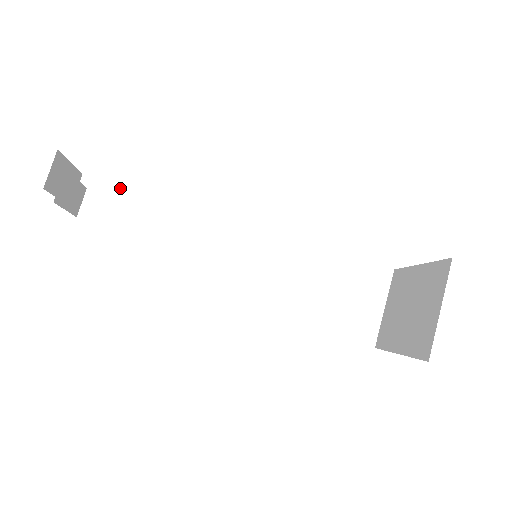
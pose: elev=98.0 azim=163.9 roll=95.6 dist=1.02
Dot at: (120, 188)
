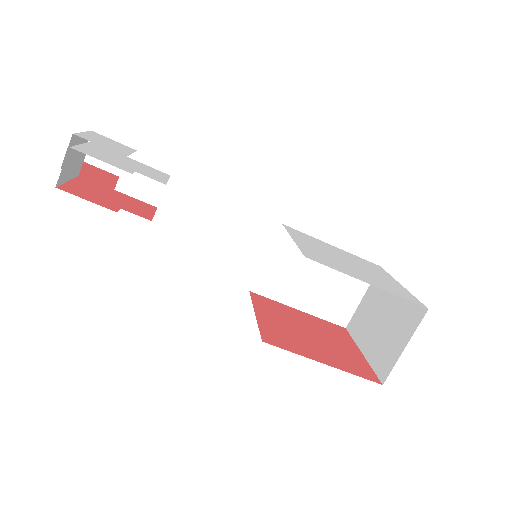
Dot at: occluded
